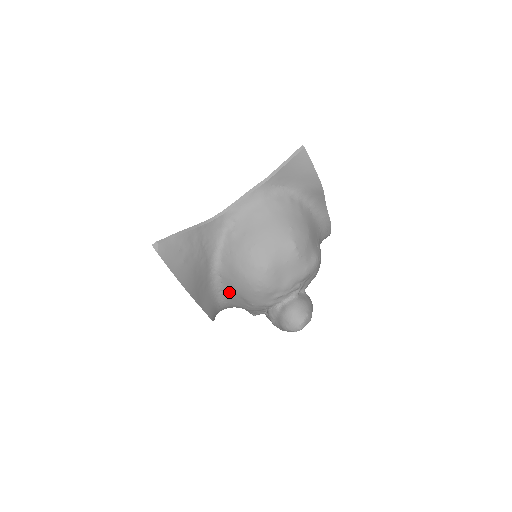
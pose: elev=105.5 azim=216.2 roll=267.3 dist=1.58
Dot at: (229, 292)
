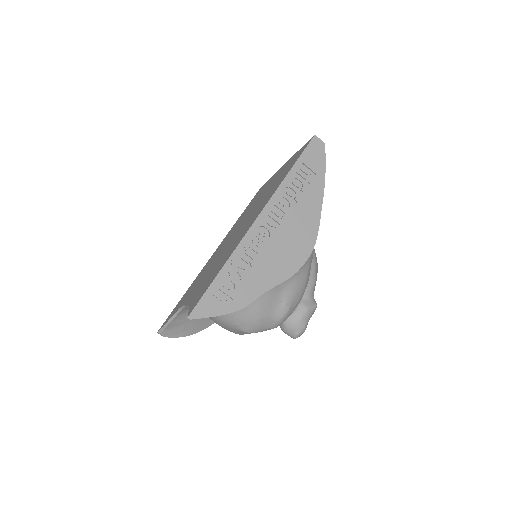
Dot at: occluded
